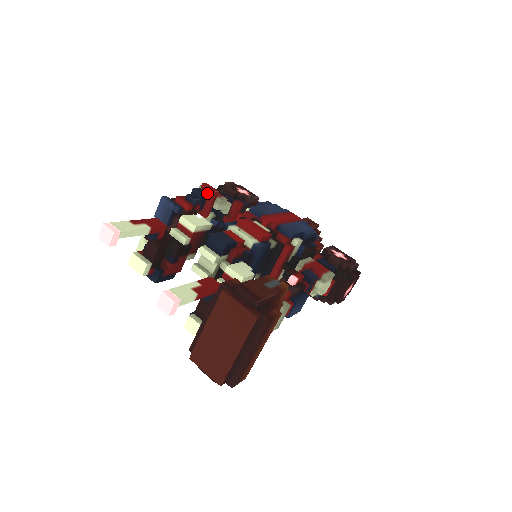
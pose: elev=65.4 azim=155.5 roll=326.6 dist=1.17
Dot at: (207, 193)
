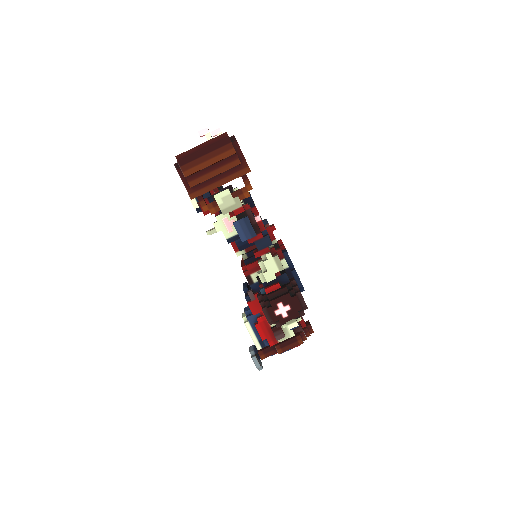
Dot at: (270, 226)
